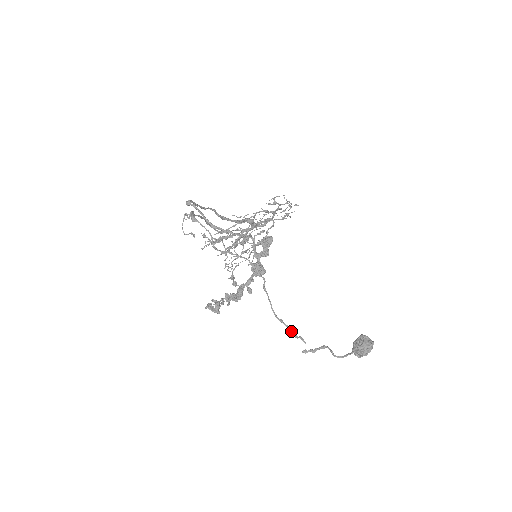
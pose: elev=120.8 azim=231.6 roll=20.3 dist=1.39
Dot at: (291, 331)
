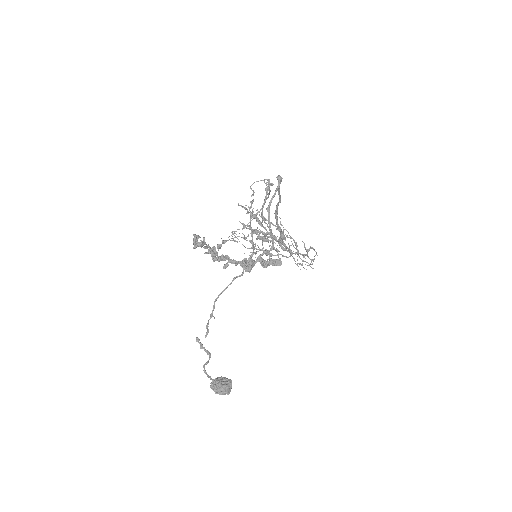
Dot at: occluded
